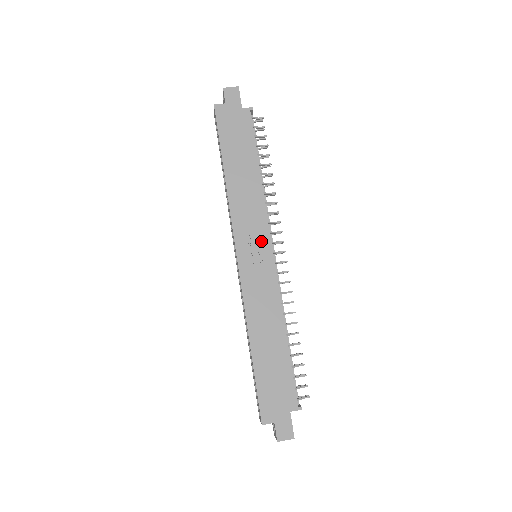
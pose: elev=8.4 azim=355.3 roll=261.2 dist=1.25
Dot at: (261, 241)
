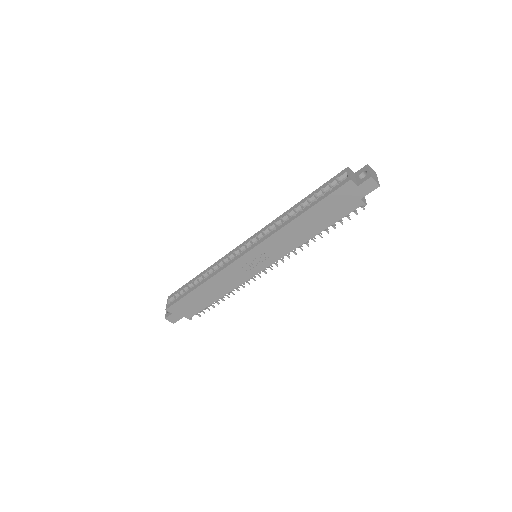
Dot at: (266, 260)
